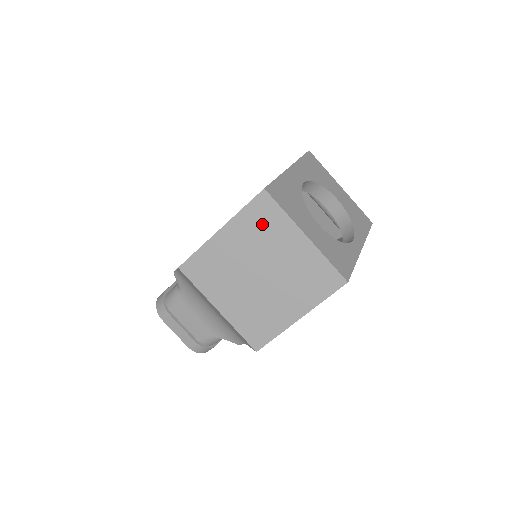
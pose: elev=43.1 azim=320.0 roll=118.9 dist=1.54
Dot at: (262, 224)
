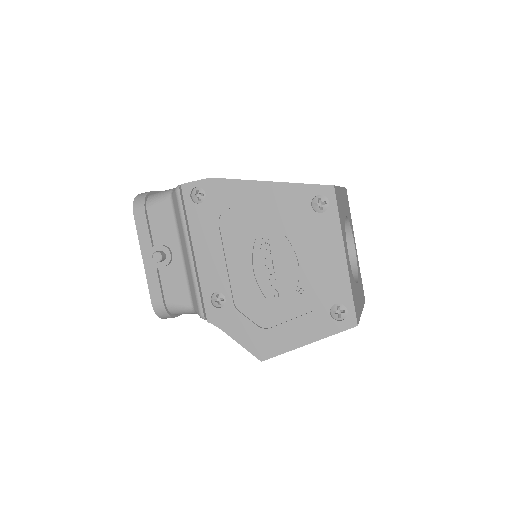
Dot at: occluded
